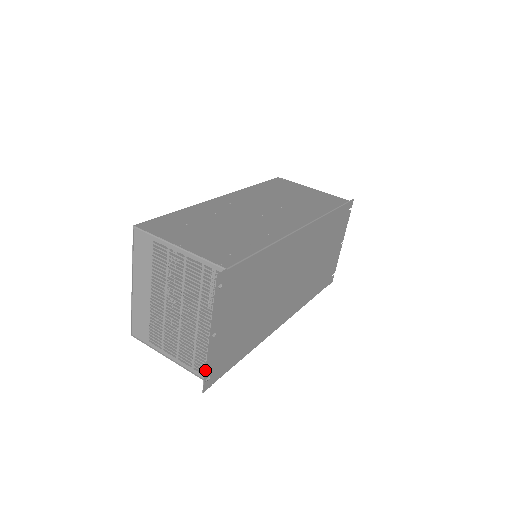
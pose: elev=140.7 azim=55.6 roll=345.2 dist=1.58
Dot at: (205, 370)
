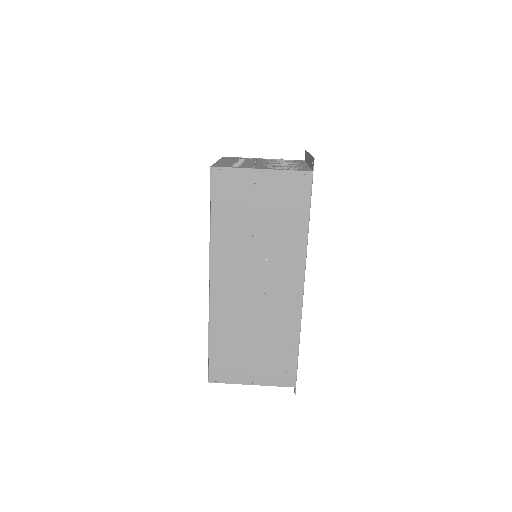
Dot at: occluded
